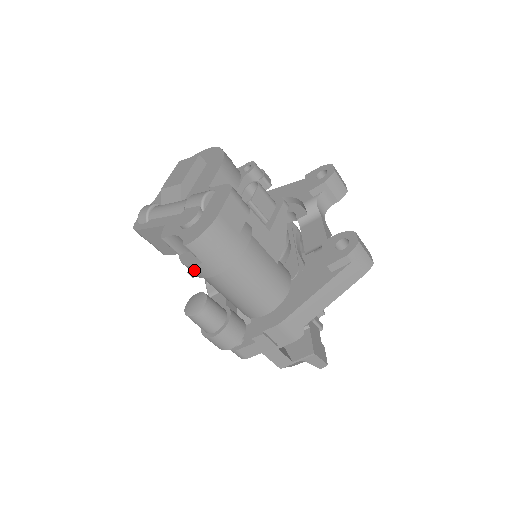
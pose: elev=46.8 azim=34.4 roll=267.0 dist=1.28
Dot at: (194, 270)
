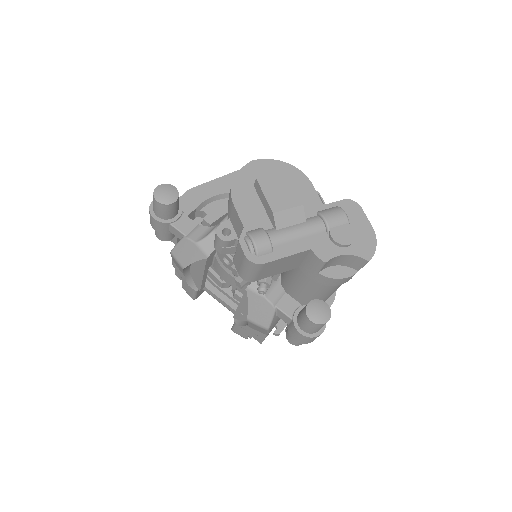
Dot at: (344, 280)
